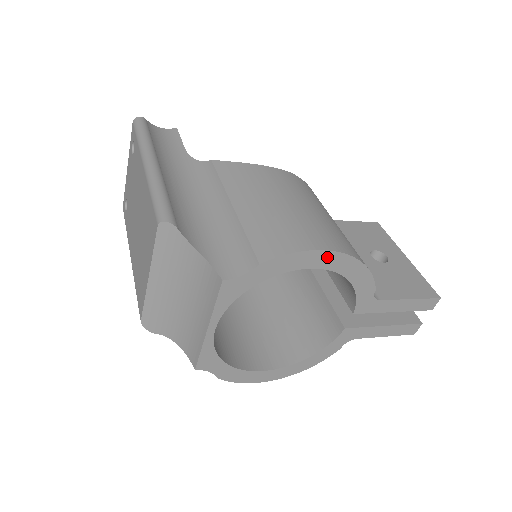
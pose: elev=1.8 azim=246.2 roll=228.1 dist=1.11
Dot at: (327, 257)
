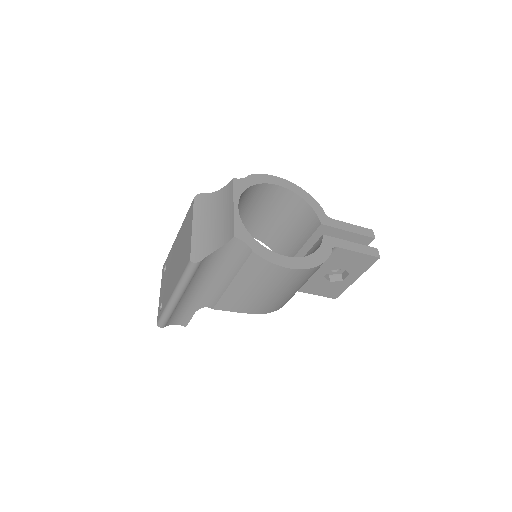
Dot at: (283, 181)
